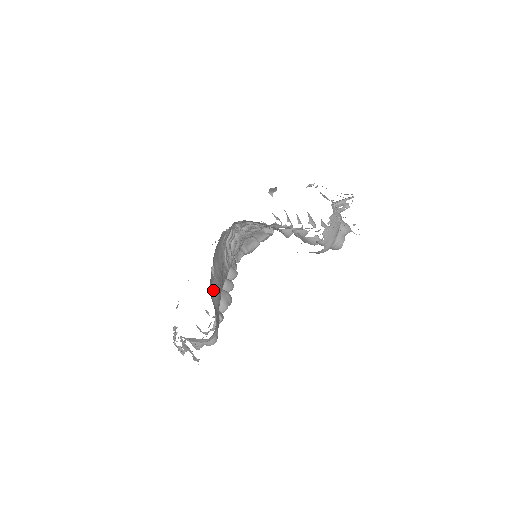
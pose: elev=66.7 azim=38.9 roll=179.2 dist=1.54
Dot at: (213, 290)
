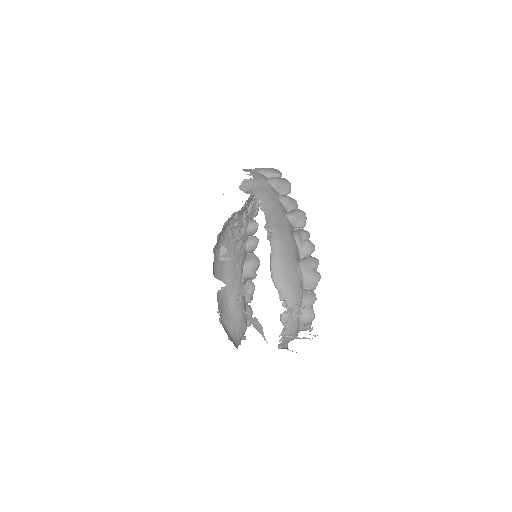
Dot at: (229, 299)
